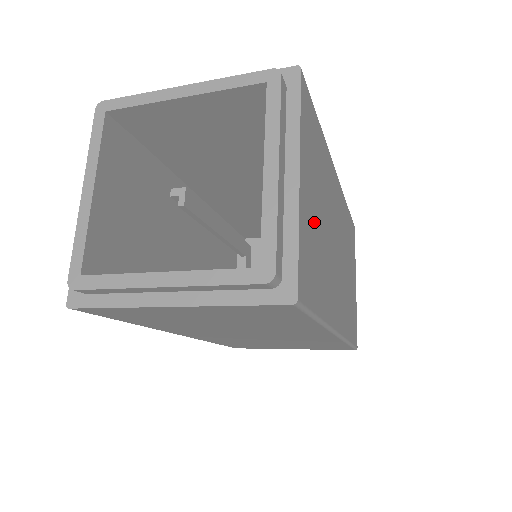
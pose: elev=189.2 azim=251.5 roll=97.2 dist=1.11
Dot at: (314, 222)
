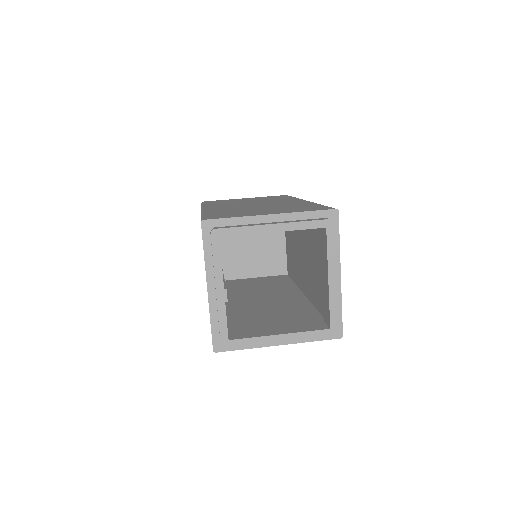
Dot at: occluded
